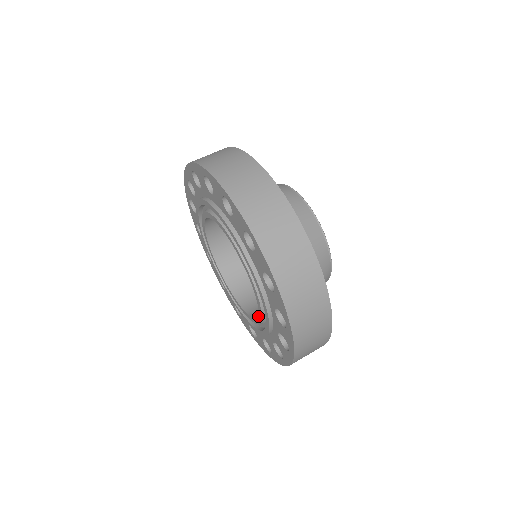
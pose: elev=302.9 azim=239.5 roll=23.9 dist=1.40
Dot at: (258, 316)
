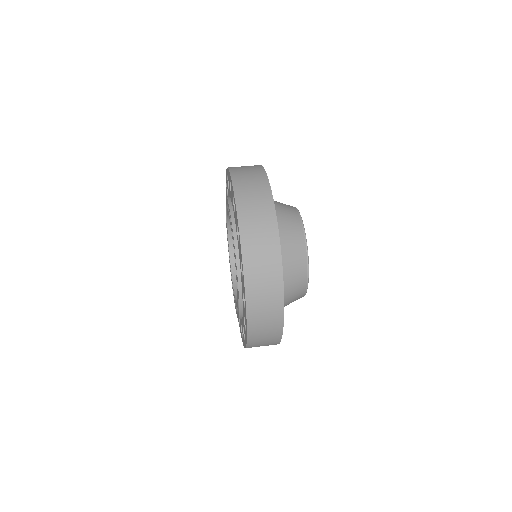
Dot at: (235, 300)
